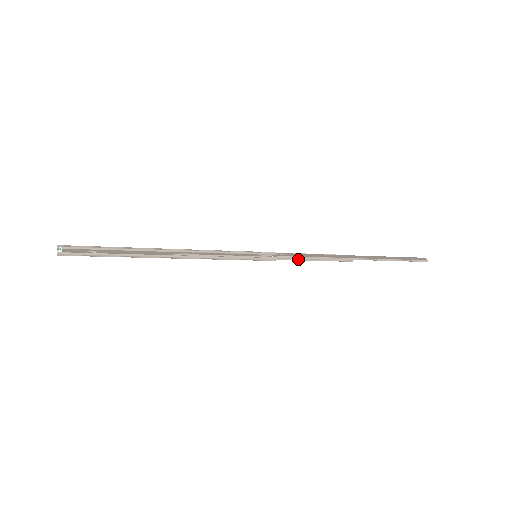
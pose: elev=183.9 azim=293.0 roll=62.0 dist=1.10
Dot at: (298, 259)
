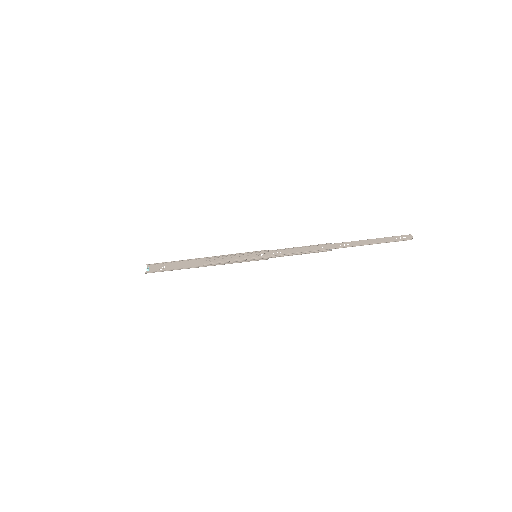
Dot at: occluded
